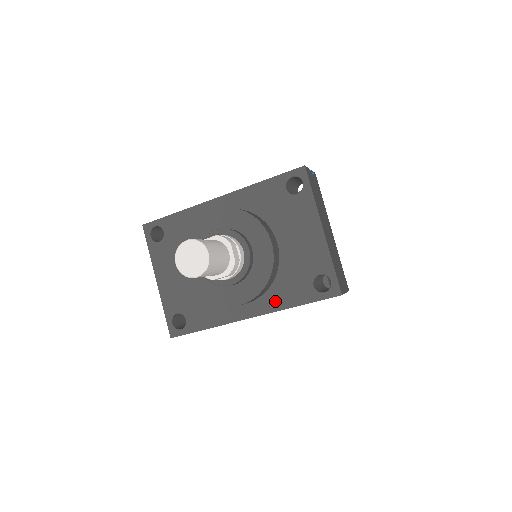
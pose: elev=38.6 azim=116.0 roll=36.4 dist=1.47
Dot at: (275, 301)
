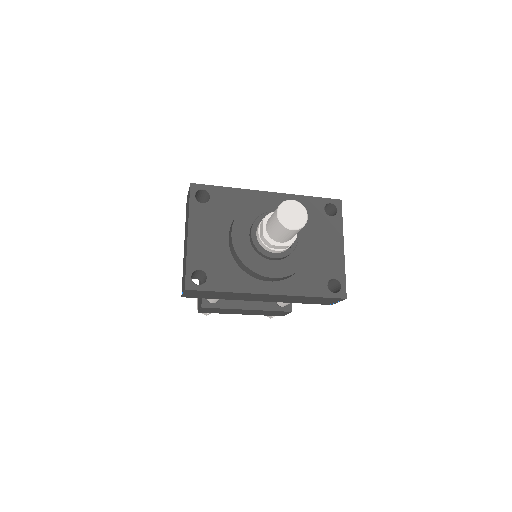
Dot at: (295, 287)
